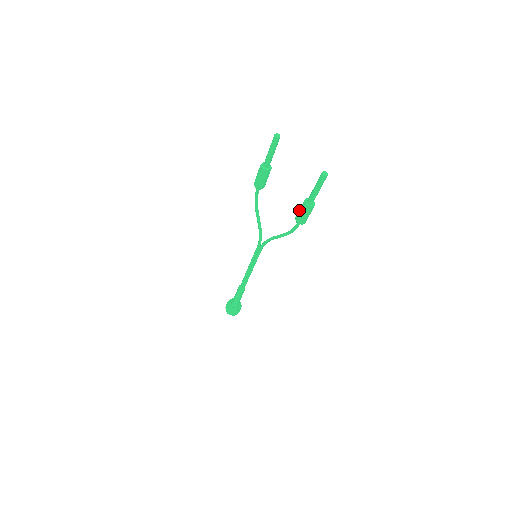
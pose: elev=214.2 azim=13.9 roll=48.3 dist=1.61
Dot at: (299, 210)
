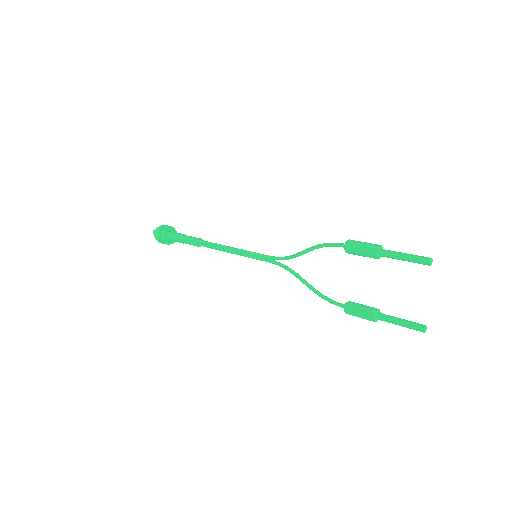
Dot at: (360, 308)
